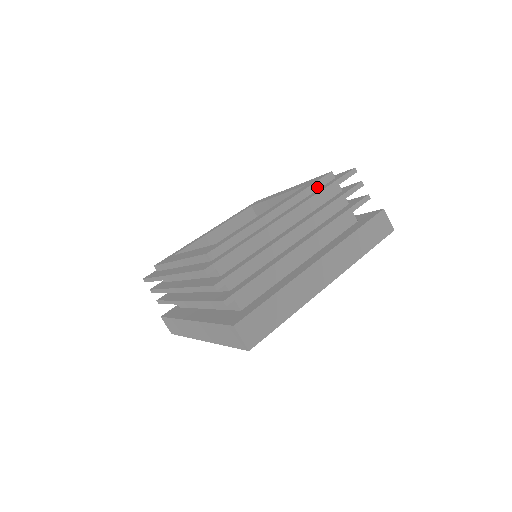
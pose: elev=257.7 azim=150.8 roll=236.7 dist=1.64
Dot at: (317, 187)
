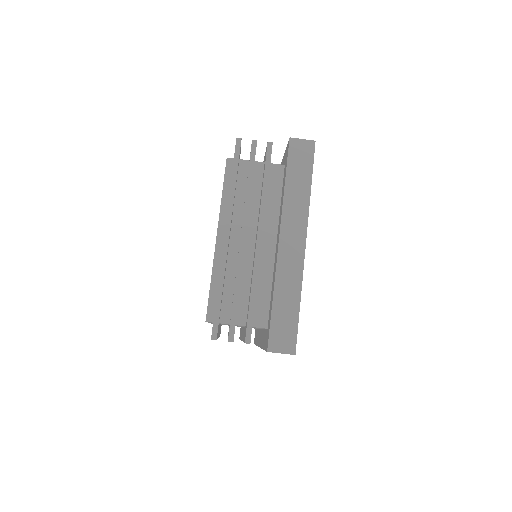
Dot at: (228, 183)
